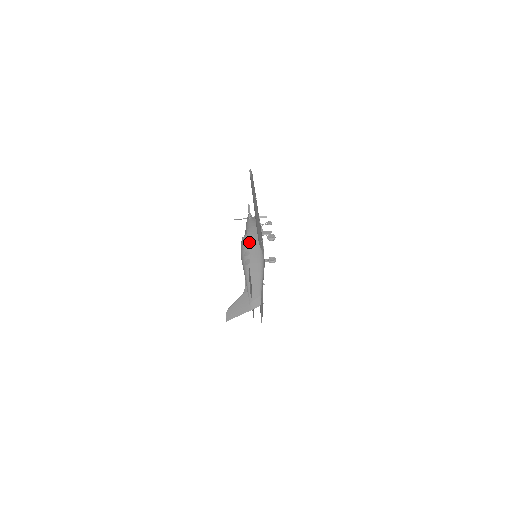
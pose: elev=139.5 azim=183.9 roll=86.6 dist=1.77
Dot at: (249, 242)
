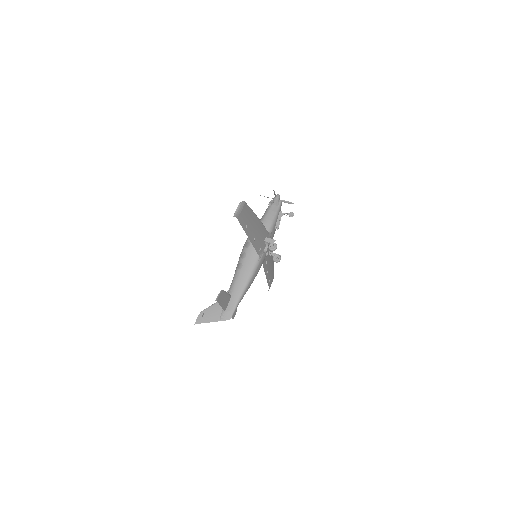
Dot at: occluded
